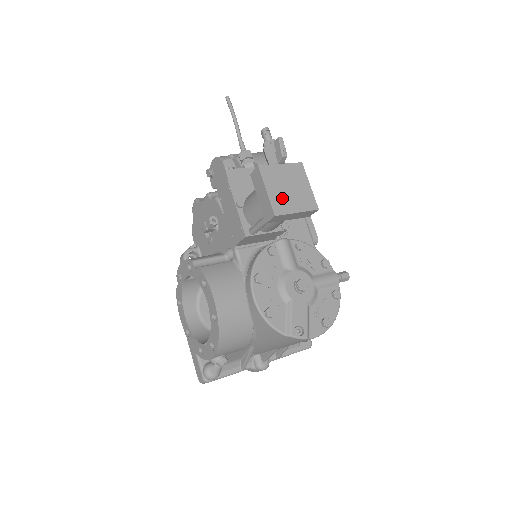
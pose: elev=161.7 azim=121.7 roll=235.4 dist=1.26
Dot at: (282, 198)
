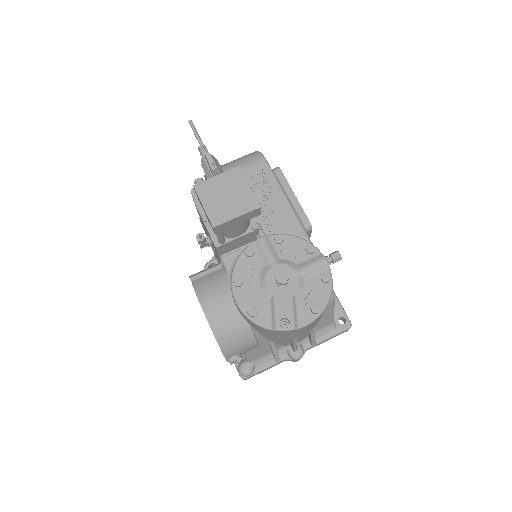
Dot at: (220, 208)
